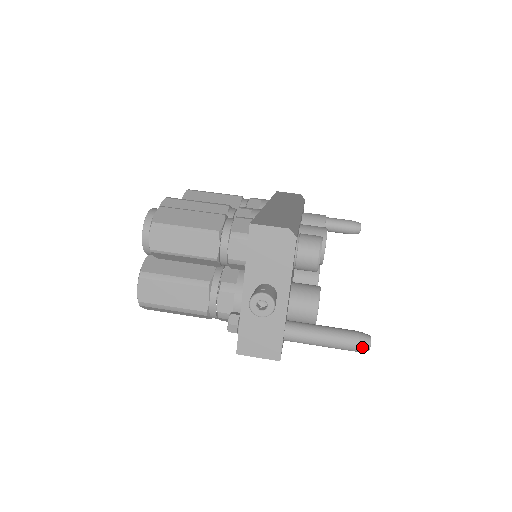
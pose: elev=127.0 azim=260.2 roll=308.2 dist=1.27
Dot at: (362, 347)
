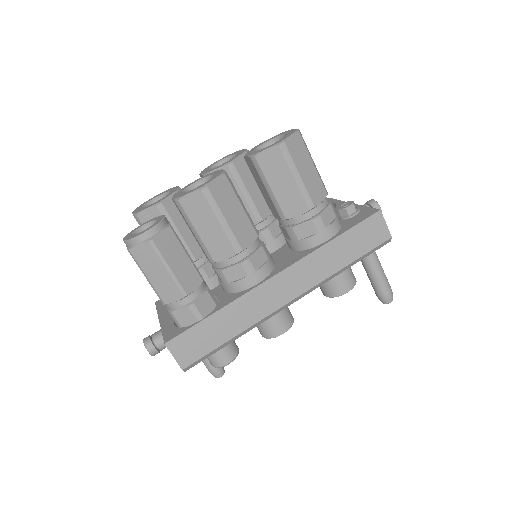
Dot at: (211, 373)
